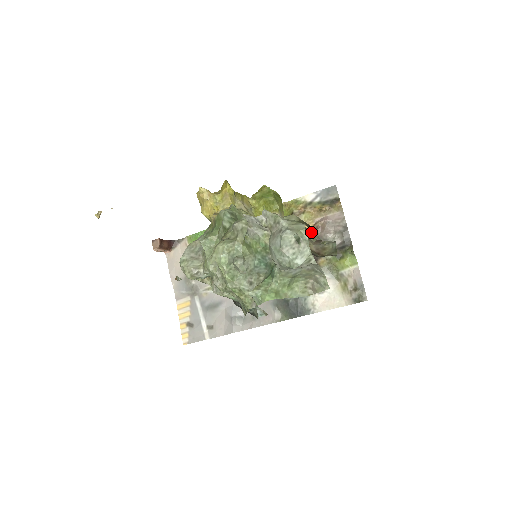
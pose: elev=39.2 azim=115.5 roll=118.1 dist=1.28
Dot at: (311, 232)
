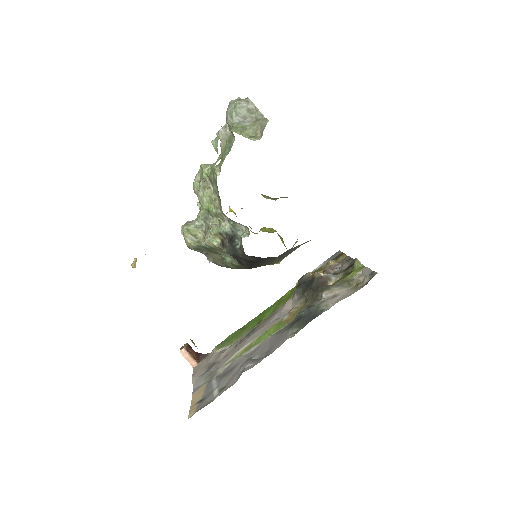
Dot at: occluded
